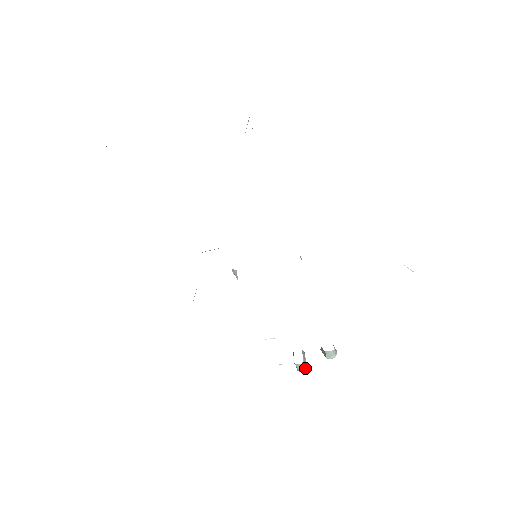
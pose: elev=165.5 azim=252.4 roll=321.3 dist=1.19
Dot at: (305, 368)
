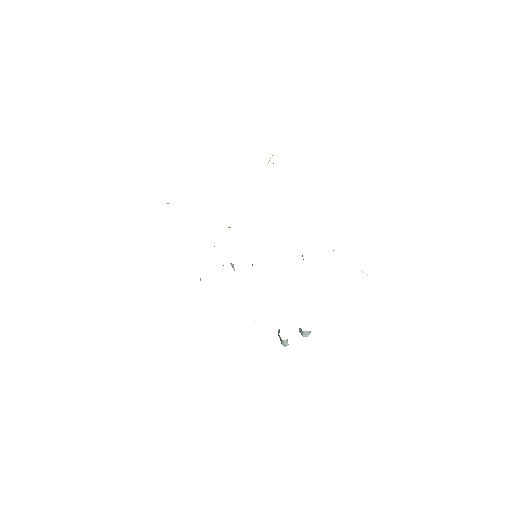
Dot at: occluded
